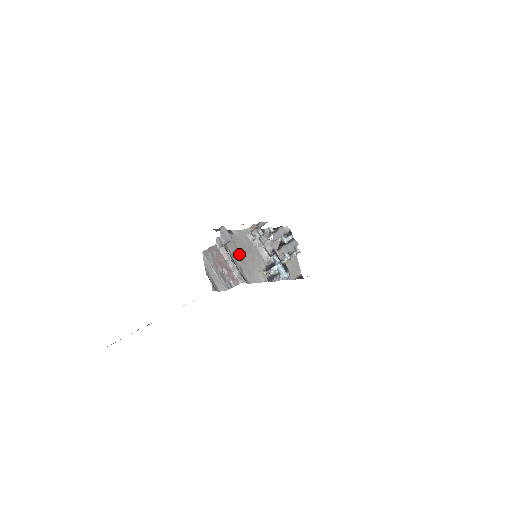
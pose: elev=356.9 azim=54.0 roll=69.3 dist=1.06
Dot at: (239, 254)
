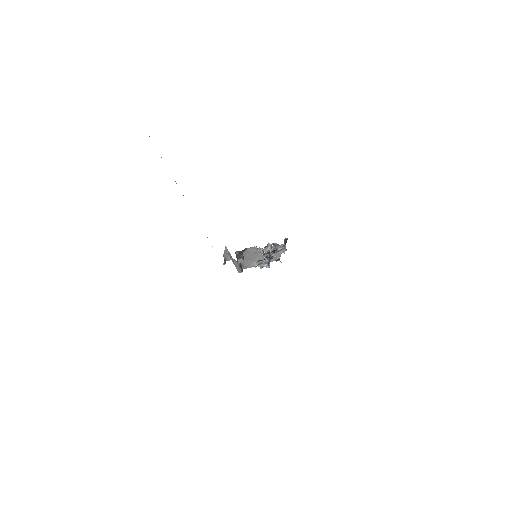
Dot at: (246, 258)
